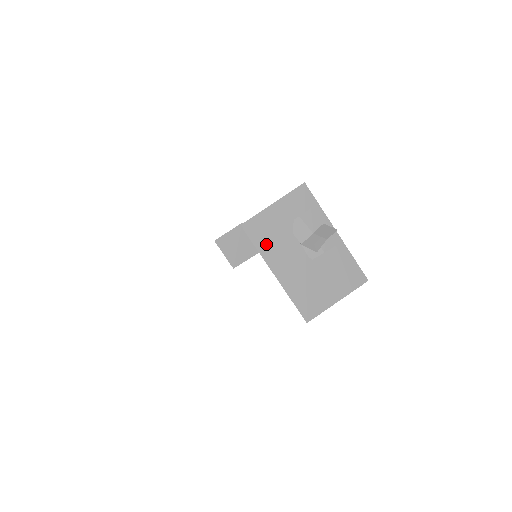
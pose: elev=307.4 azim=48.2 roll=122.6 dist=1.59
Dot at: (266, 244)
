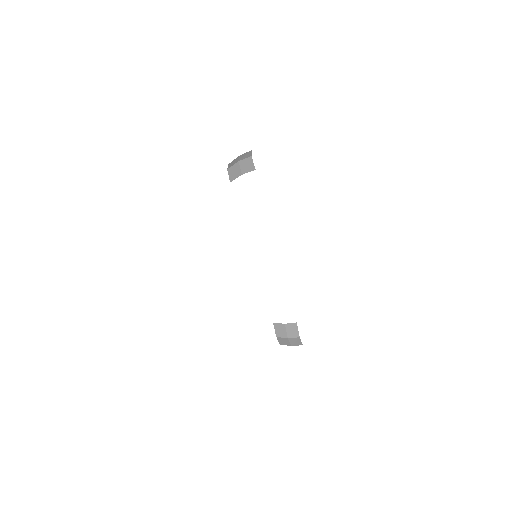
Dot at: occluded
